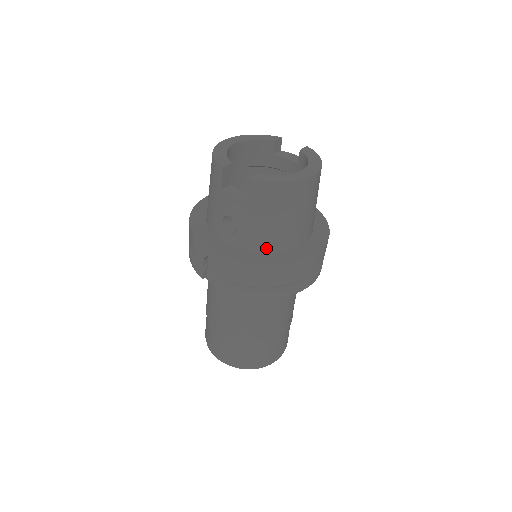
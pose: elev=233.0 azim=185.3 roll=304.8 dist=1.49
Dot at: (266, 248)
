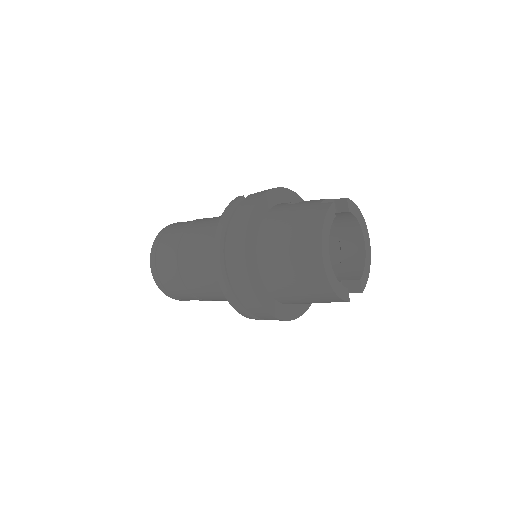
Dot at: occluded
